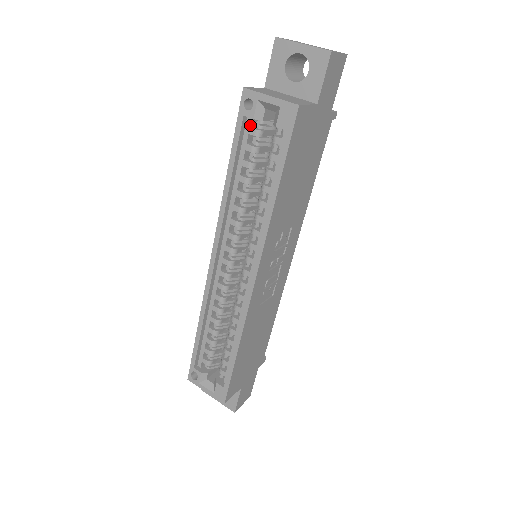
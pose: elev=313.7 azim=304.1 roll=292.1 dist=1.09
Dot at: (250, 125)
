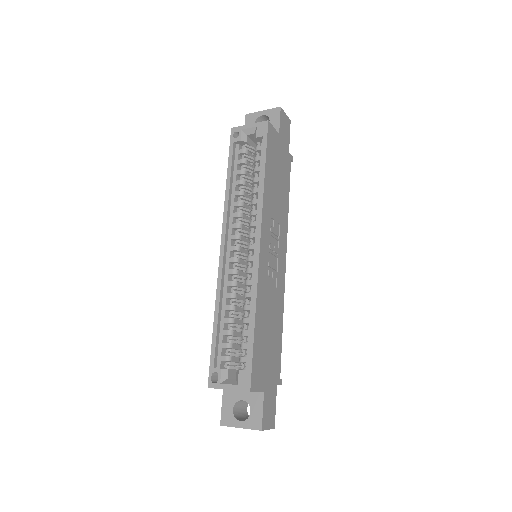
Dot at: (238, 149)
